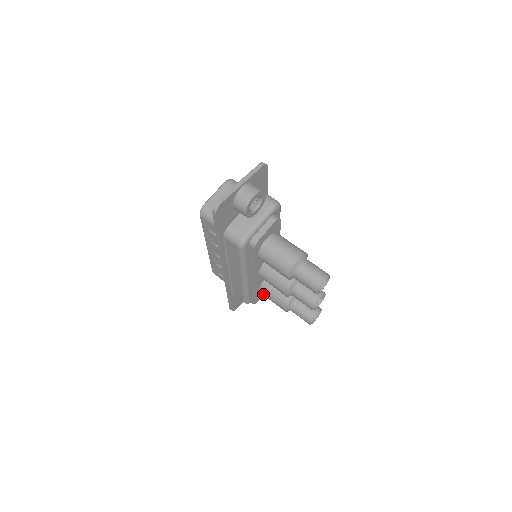
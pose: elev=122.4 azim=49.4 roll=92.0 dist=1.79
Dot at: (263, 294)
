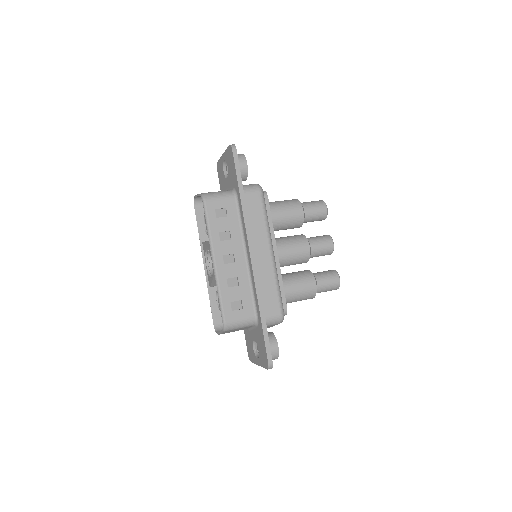
Dot at: (288, 290)
